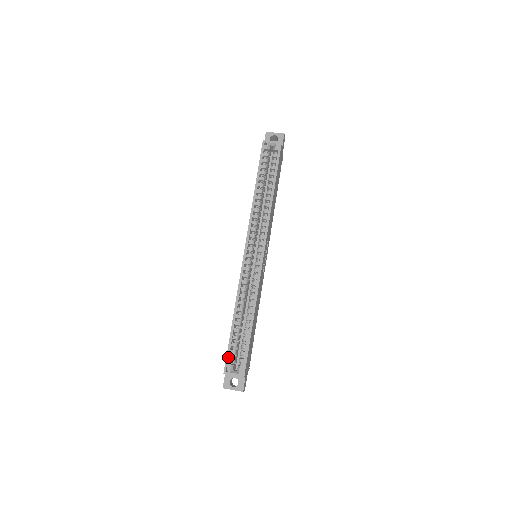
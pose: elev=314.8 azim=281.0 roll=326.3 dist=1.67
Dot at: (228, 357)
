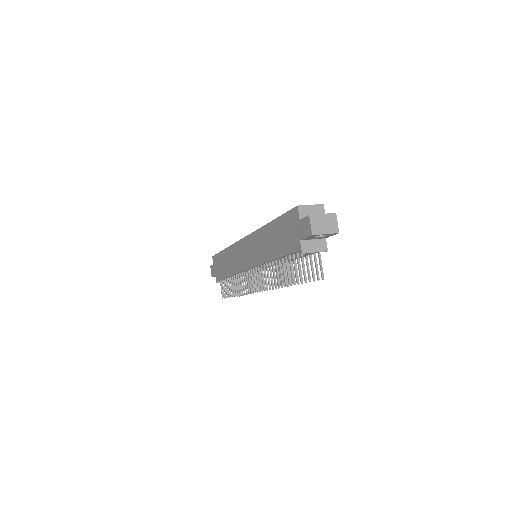
Dot at: (290, 211)
